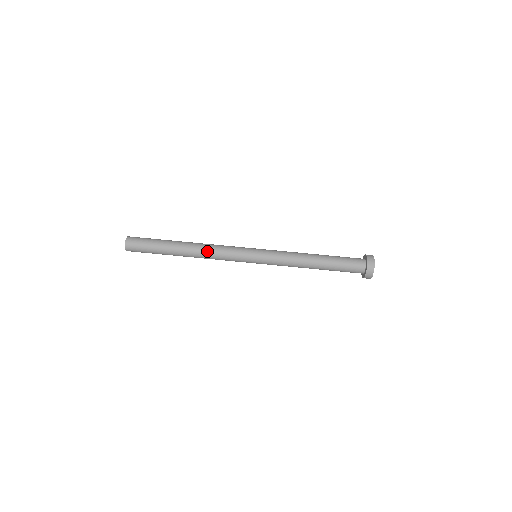
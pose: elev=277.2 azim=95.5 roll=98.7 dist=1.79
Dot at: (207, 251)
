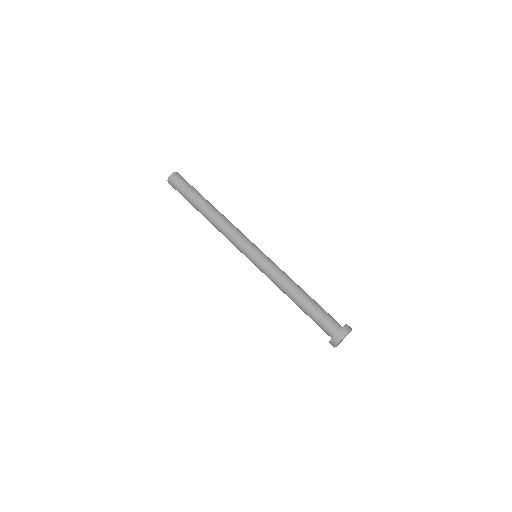
Dot at: (224, 221)
